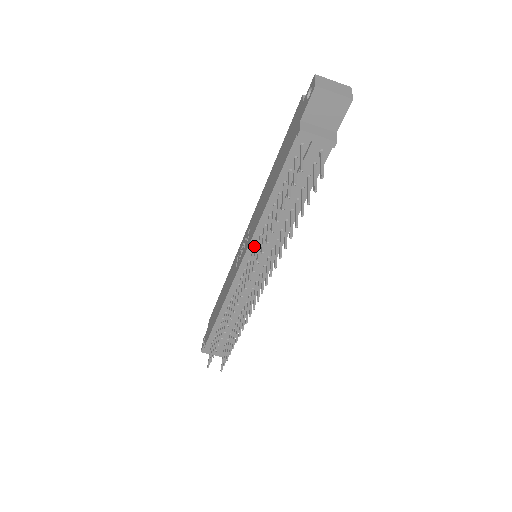
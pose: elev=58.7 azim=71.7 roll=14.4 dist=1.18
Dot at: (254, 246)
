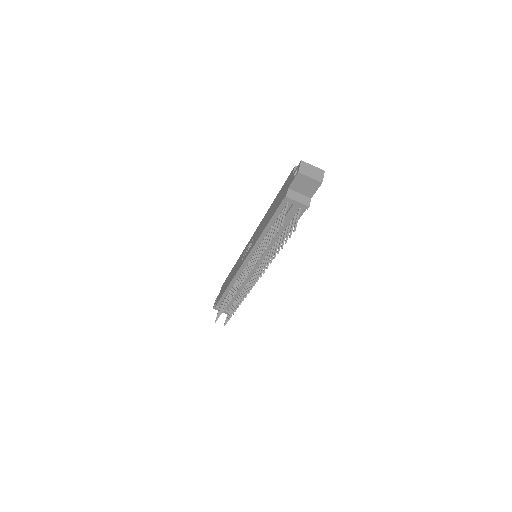
Dot at: (254, 253)
